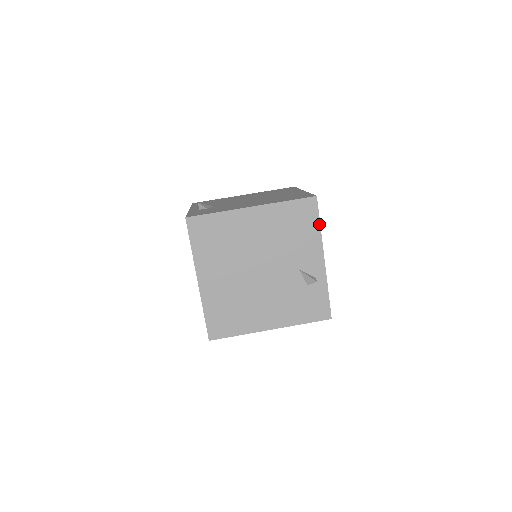
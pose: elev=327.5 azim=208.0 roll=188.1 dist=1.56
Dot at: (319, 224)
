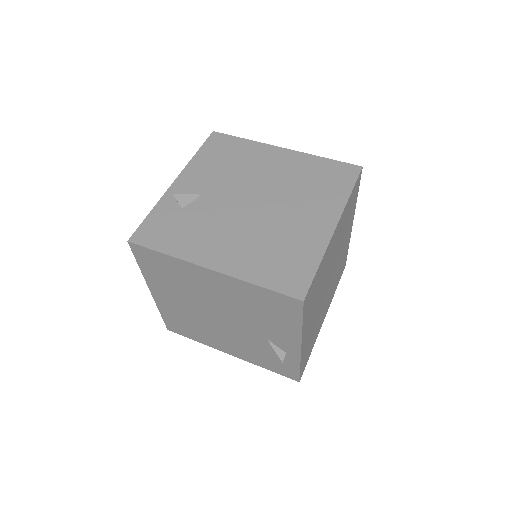
Dot at: (301, 323)
